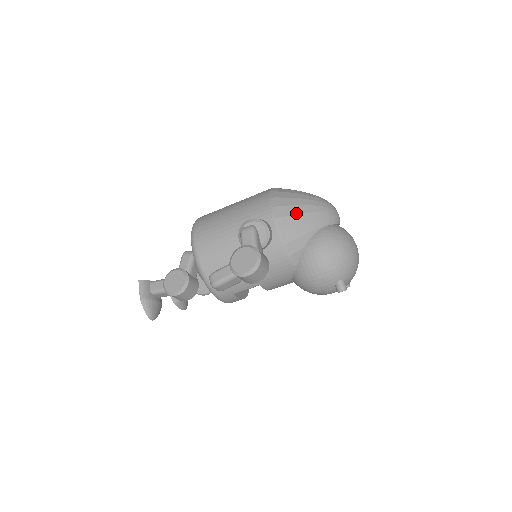
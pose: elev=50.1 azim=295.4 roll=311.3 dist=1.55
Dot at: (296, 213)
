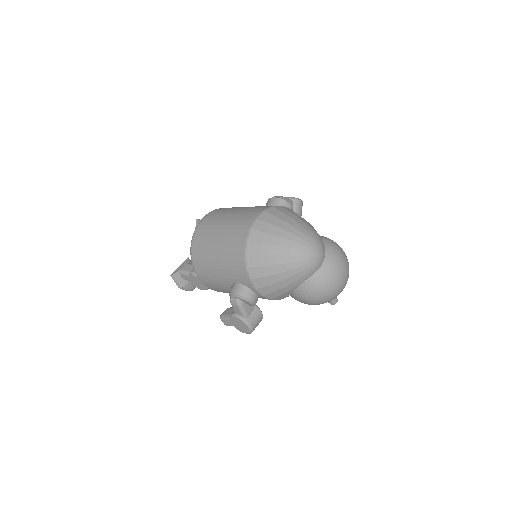
Dot at: (274, 282)
